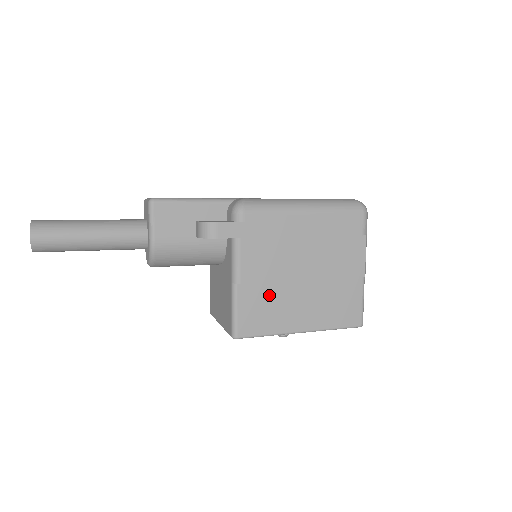
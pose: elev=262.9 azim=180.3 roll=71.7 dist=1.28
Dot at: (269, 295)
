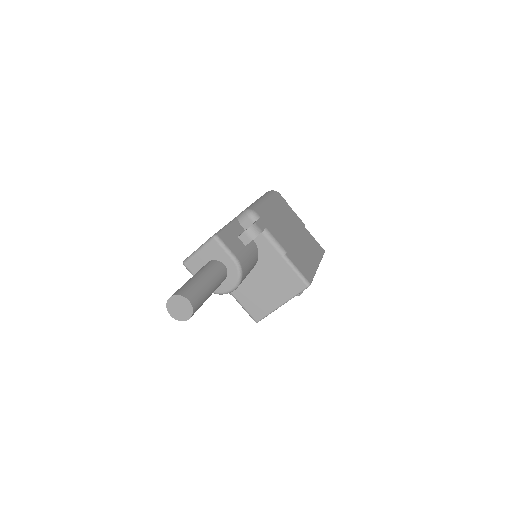
Dot at: (296, 253)
